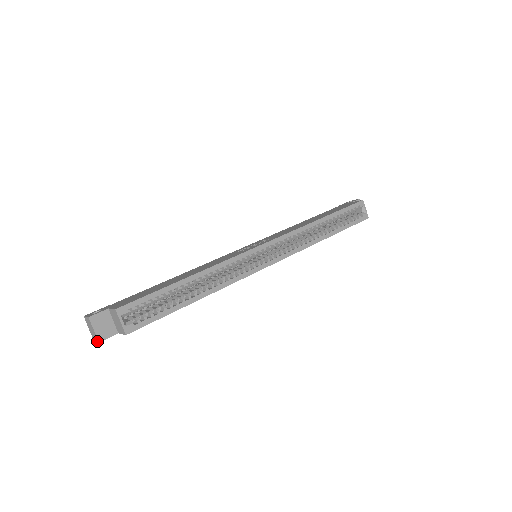
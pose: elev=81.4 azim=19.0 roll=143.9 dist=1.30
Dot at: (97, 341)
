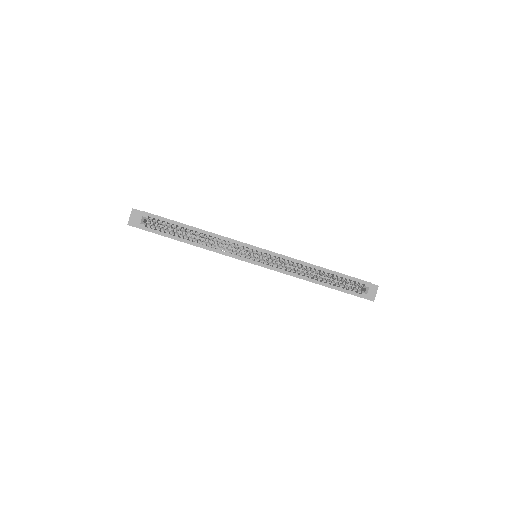
Dot at: (128, 224)
